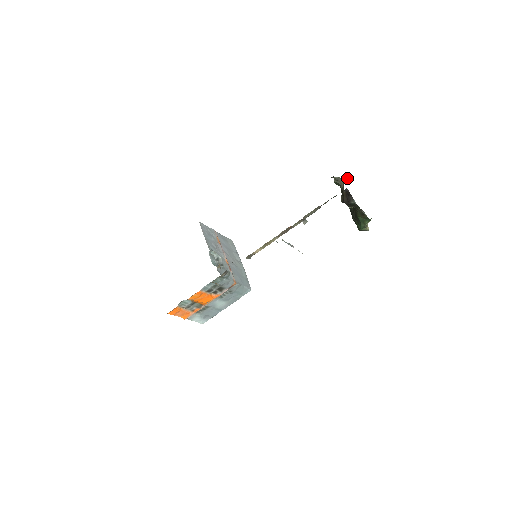
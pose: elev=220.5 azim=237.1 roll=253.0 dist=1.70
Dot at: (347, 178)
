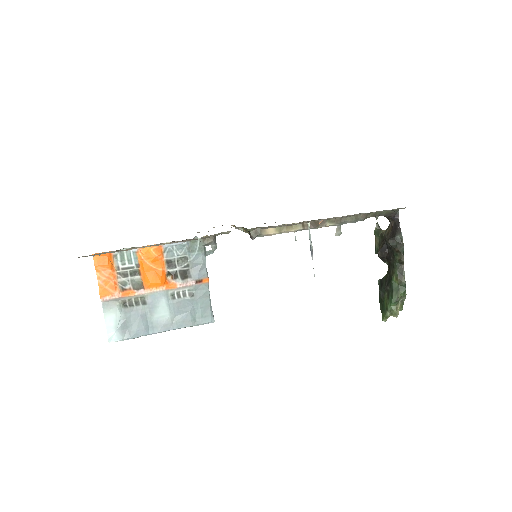
Dot at: occluded
